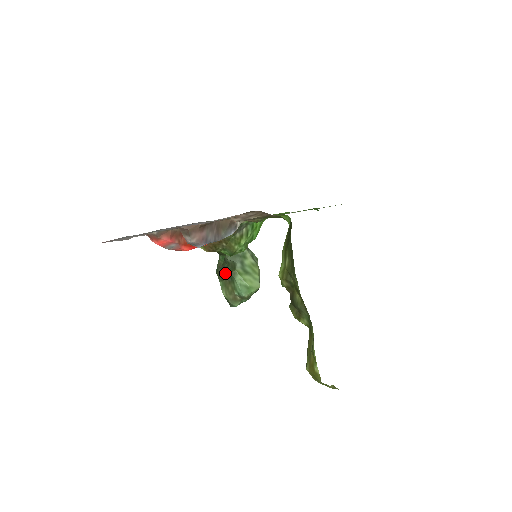
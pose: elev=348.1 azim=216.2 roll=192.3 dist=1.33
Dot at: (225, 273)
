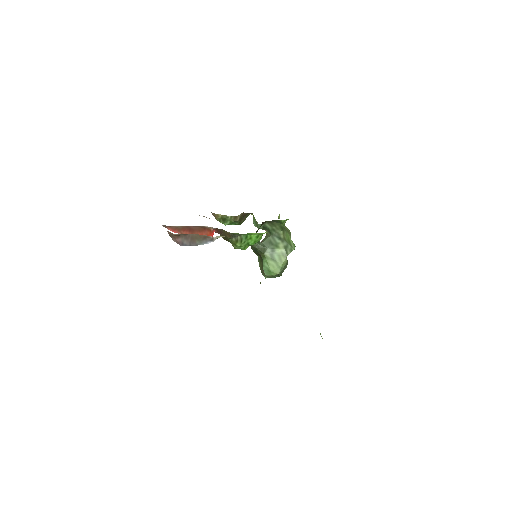
Dot at: (257, 253)
